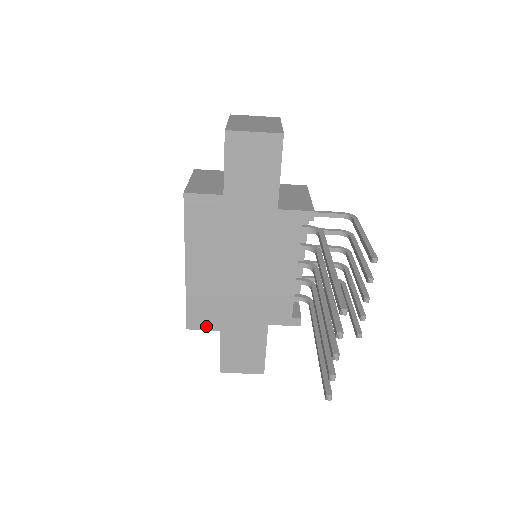
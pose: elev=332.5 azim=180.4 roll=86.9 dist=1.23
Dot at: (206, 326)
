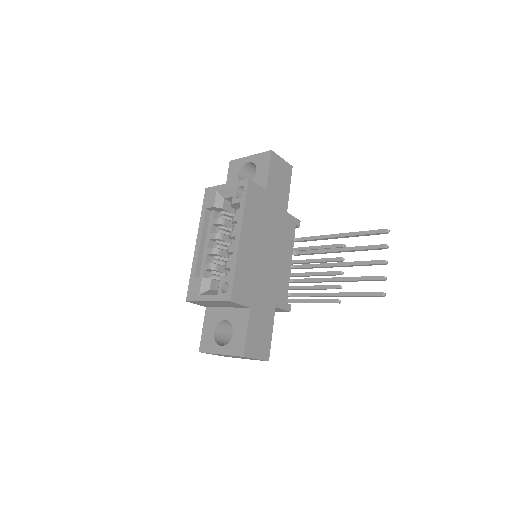
Dot at: (242, 301)
